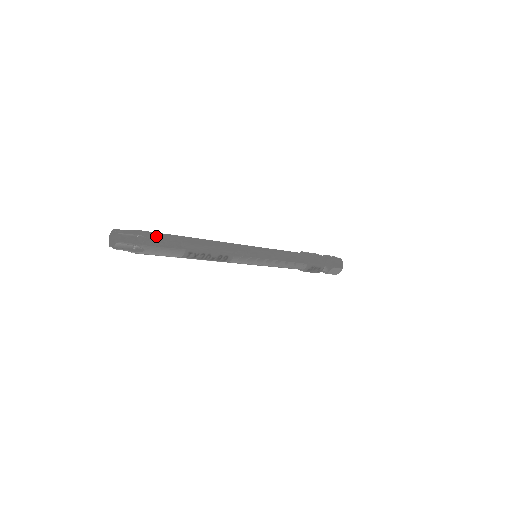
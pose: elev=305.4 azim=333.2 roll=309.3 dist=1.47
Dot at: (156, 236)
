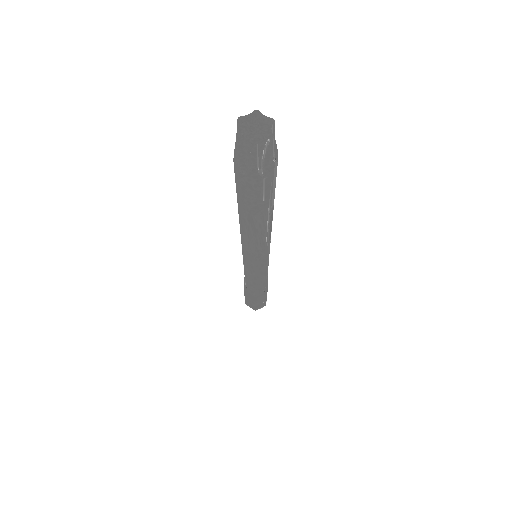
Dot at: occluded
